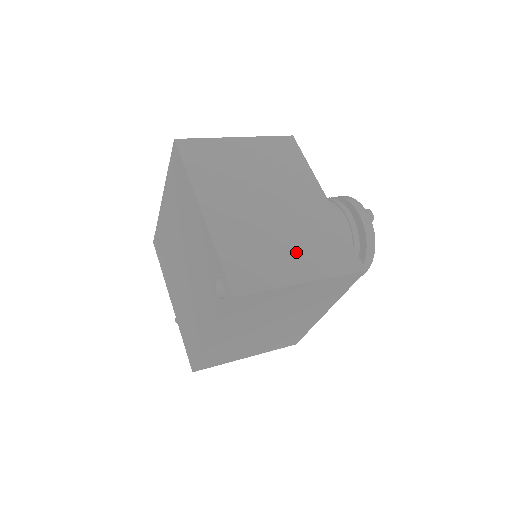
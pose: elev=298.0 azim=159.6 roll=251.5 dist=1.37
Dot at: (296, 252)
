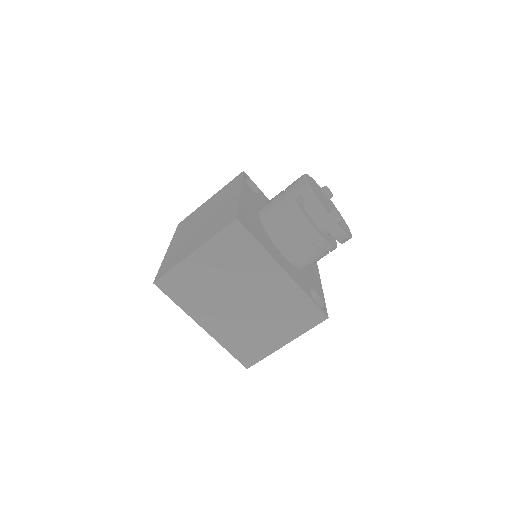
Dot at: (274, 328)
